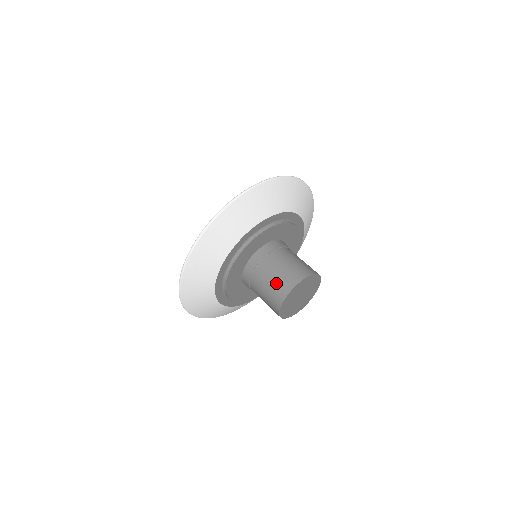
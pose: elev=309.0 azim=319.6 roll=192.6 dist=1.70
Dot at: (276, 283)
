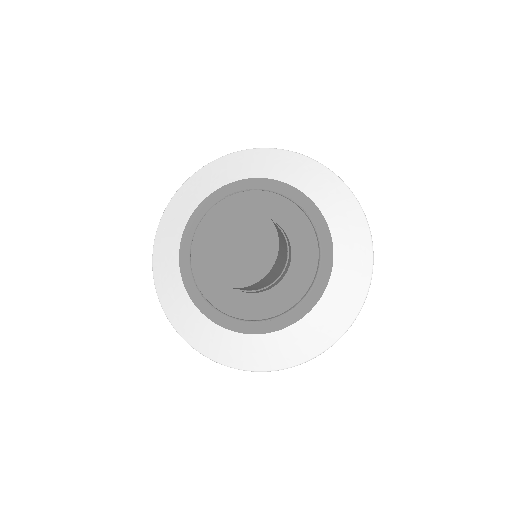
Dot at: occluded
